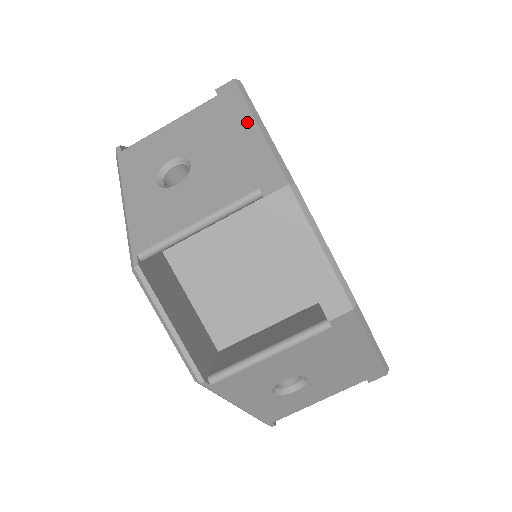
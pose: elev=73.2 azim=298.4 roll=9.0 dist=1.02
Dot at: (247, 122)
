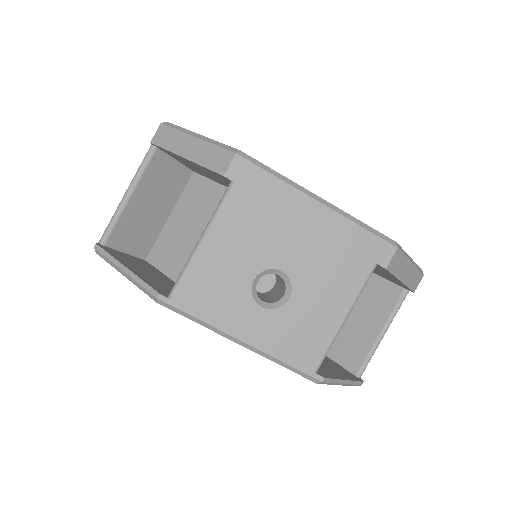
Dot at: occluded
